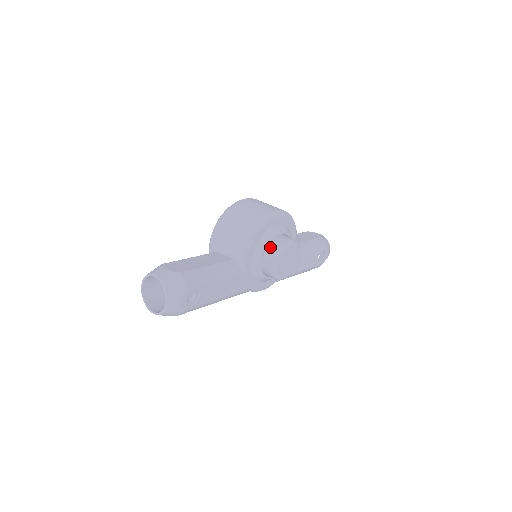
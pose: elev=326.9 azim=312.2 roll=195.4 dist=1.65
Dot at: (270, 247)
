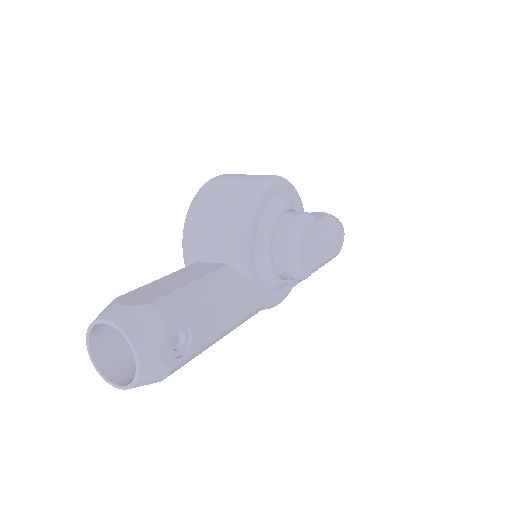
Dot at: (278, 231)
